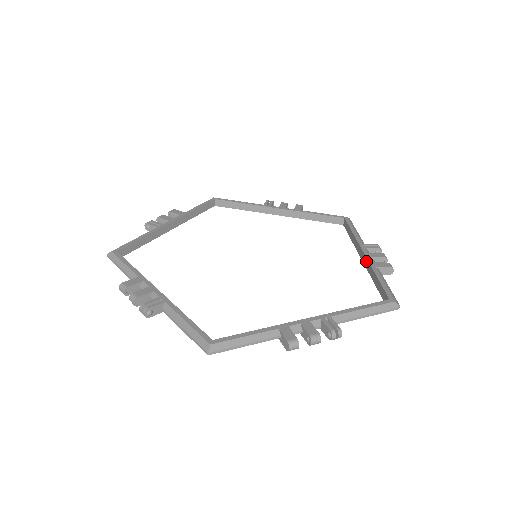
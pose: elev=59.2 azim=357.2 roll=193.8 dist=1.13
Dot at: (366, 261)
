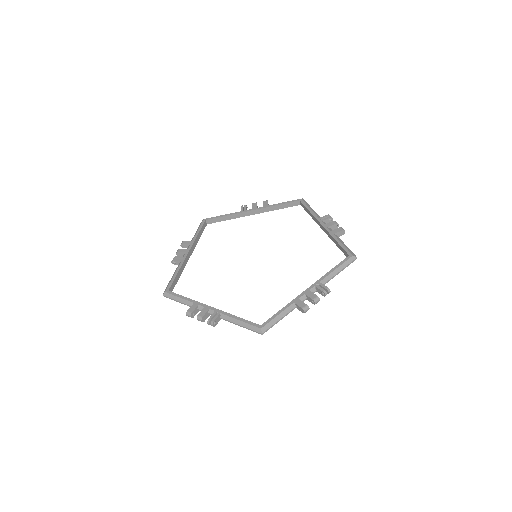
Dot at: (326, 231)
